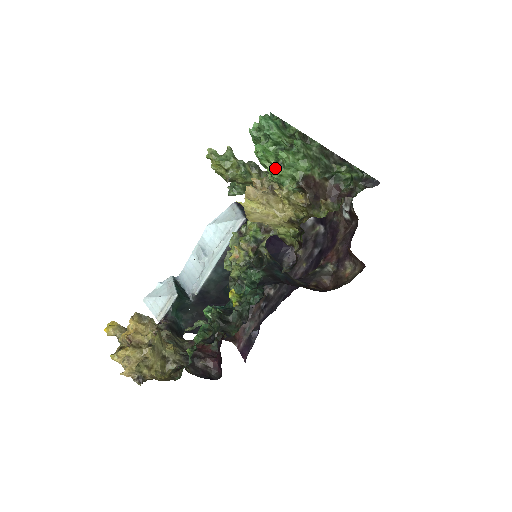
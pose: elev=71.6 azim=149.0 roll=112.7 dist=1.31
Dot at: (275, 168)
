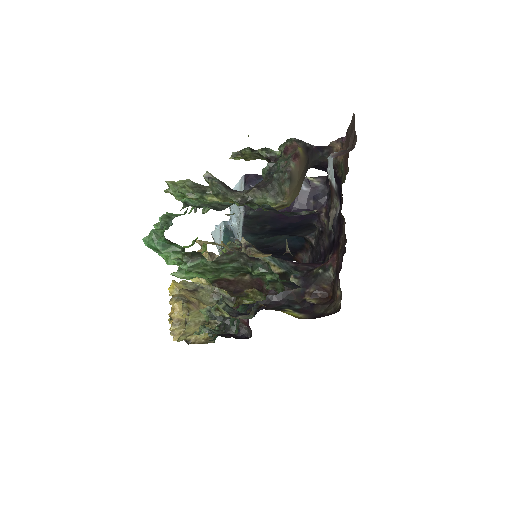
Dot at: occluded
